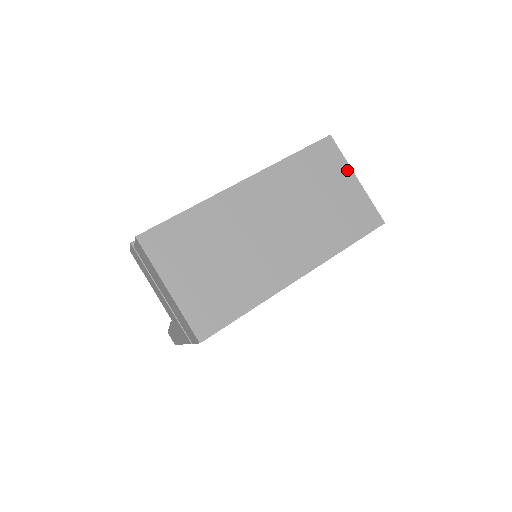
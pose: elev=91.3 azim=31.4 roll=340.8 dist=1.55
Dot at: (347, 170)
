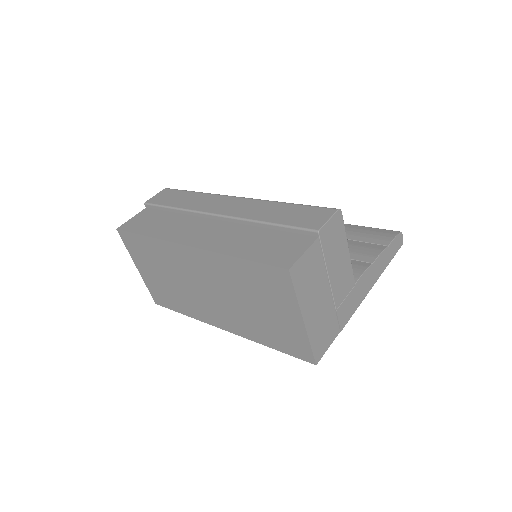
Dot at: (295, 308)
